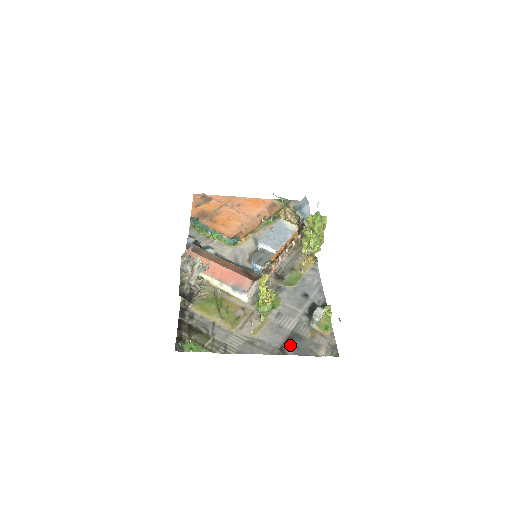
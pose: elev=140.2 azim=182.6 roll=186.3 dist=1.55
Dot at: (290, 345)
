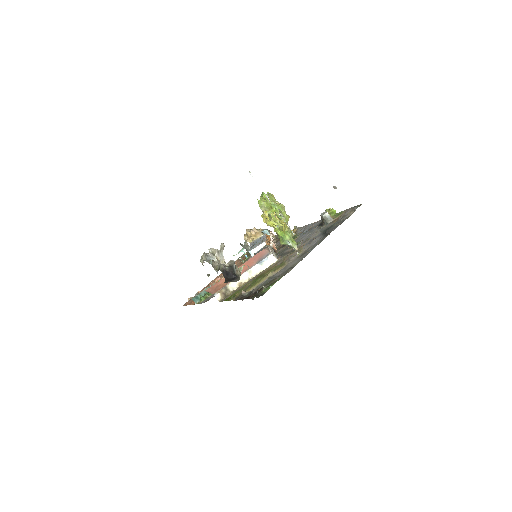
Dot at: (329, 231)
